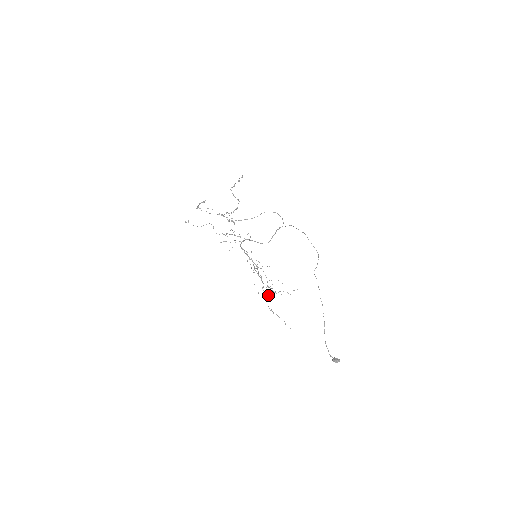
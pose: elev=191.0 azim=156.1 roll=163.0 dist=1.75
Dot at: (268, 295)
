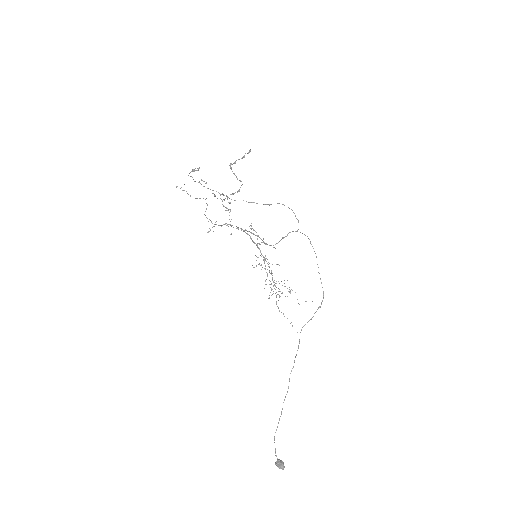
Dot at: occluded
